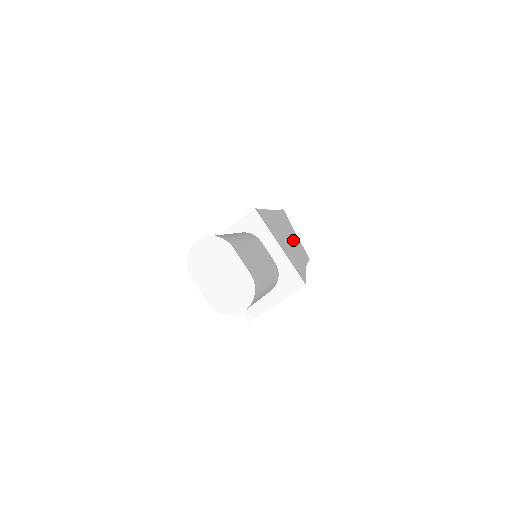
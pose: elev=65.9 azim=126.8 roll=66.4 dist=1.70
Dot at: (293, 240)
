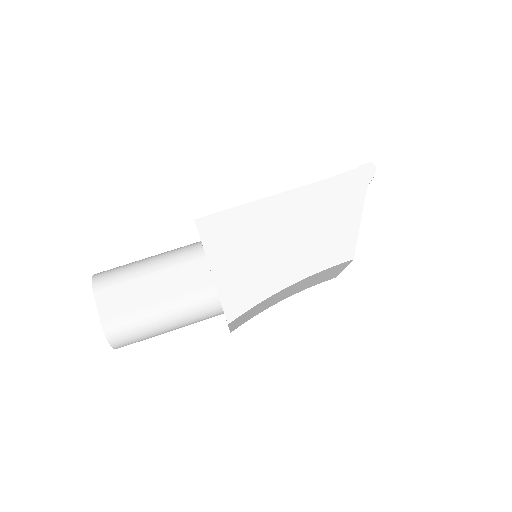
Dot at: (313, 234)
